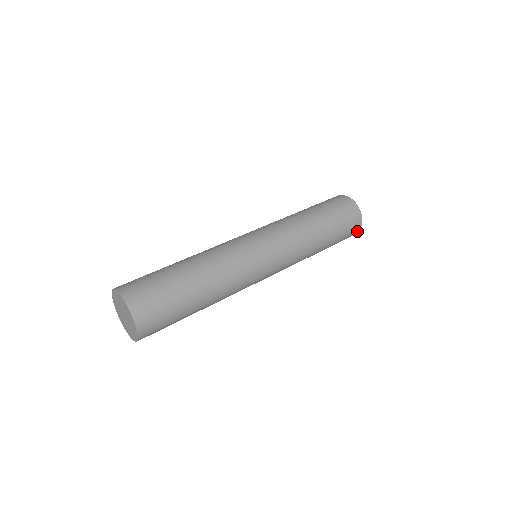
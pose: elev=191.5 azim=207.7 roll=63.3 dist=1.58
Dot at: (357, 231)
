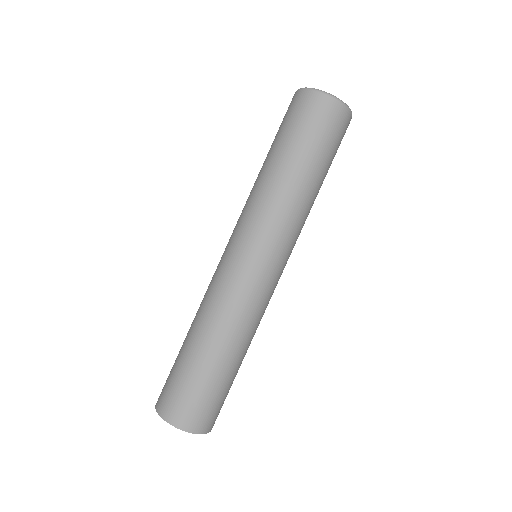
Dot at: (339, 107)
